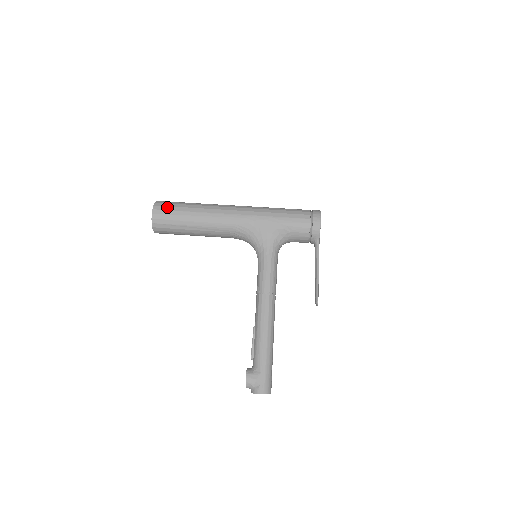
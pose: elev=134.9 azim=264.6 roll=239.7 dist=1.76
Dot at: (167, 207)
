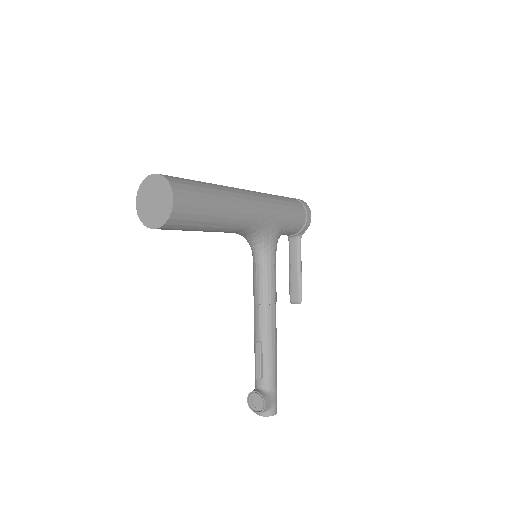
Dot at: (189, 192)
